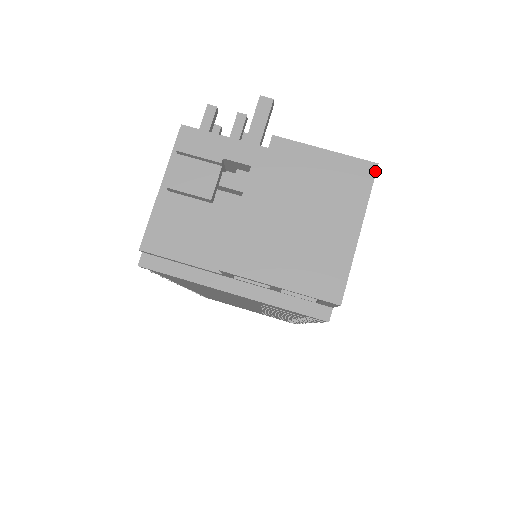
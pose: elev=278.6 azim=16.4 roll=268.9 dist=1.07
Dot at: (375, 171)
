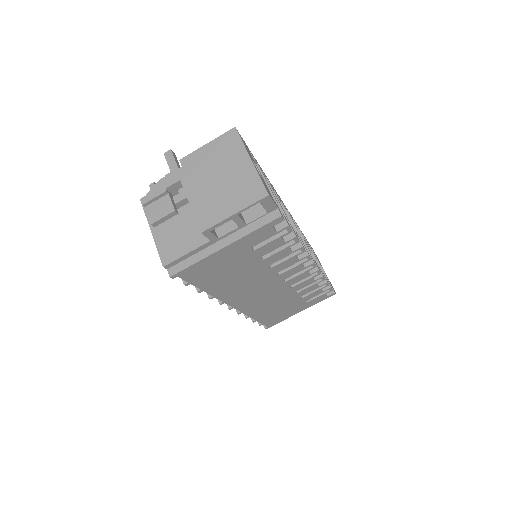
Dot at: (236, 131)
